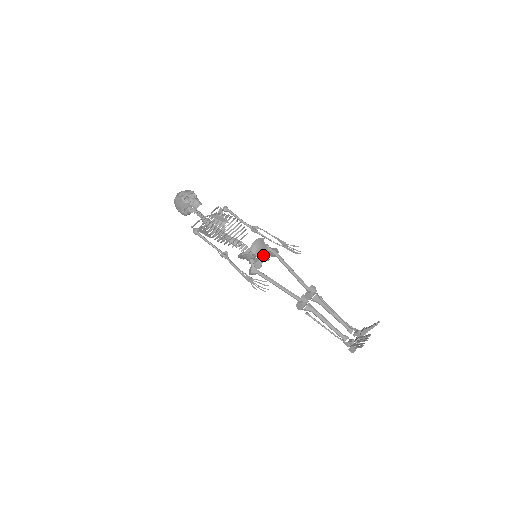
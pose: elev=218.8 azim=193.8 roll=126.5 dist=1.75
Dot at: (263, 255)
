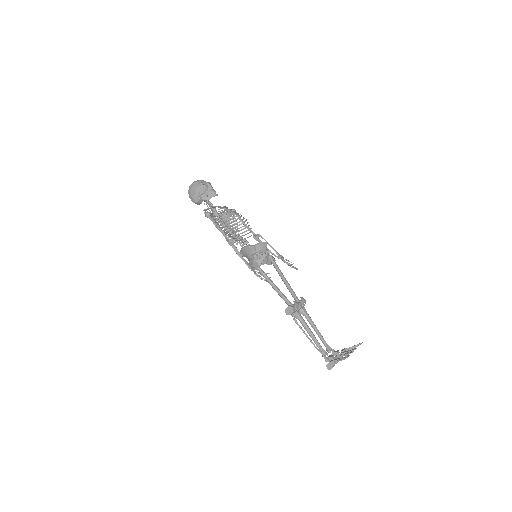
Dot at: (266, 254)
